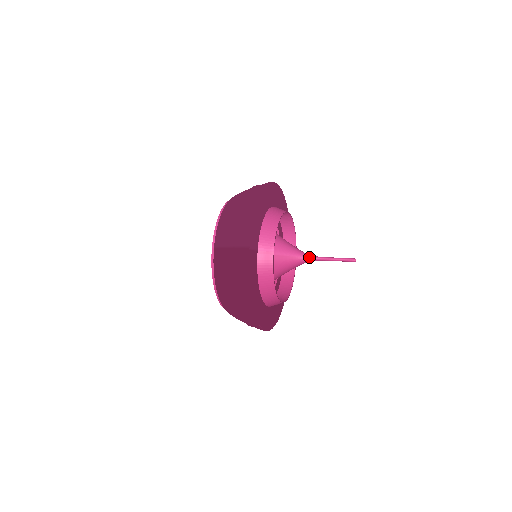
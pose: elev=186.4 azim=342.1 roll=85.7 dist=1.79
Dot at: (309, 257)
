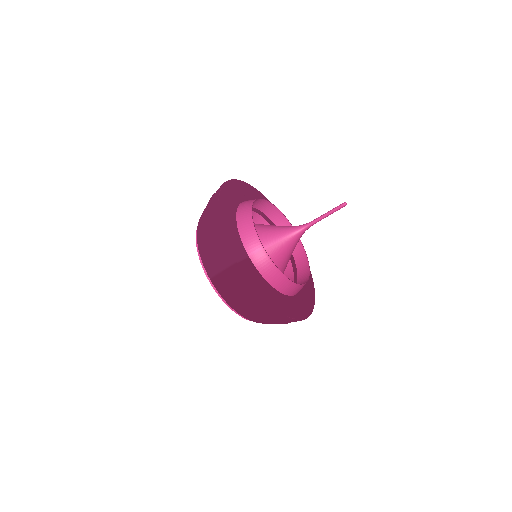
Dot at: (302, 228)
